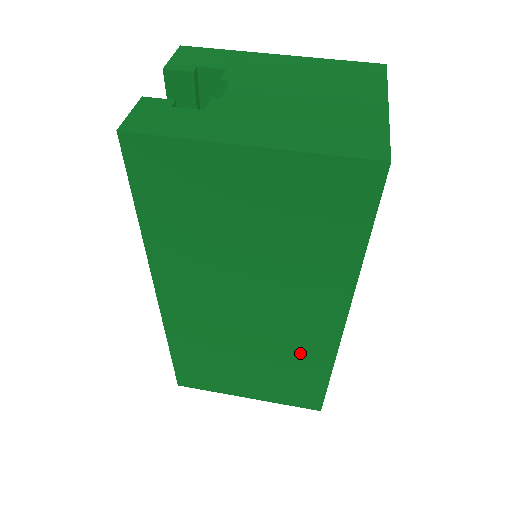
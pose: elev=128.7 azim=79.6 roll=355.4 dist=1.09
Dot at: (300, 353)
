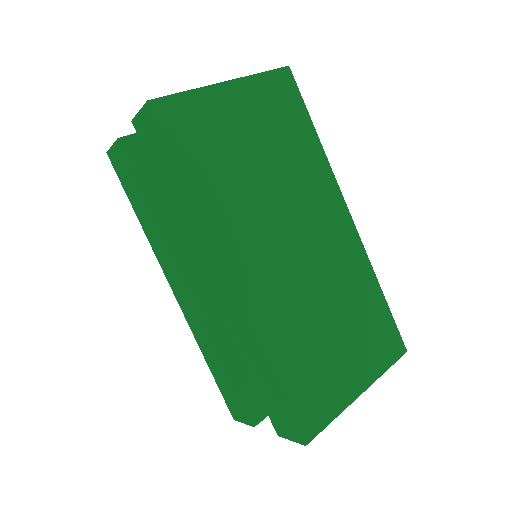
Dot at: (350, 273)
